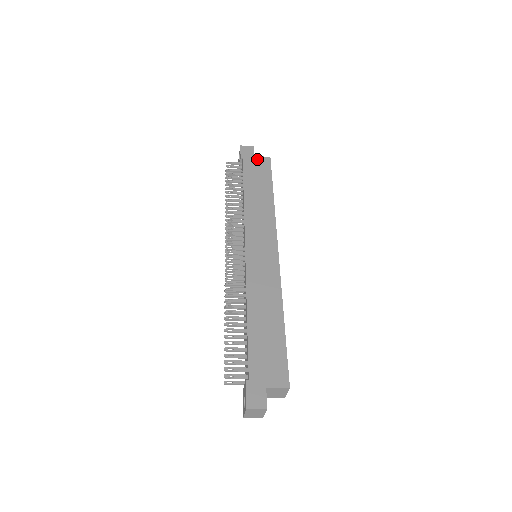
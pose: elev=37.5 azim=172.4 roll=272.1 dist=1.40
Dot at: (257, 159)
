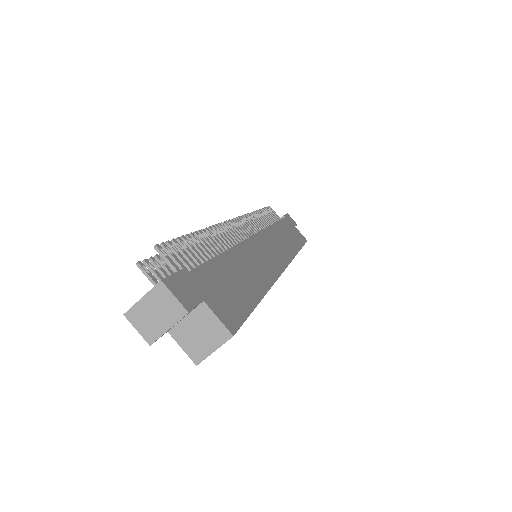
Dot at: (297, 229)
